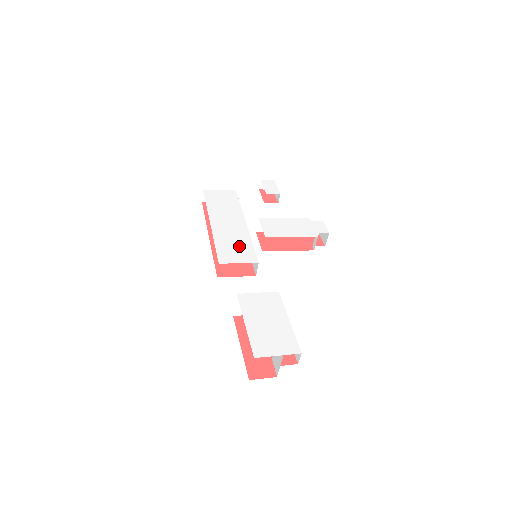
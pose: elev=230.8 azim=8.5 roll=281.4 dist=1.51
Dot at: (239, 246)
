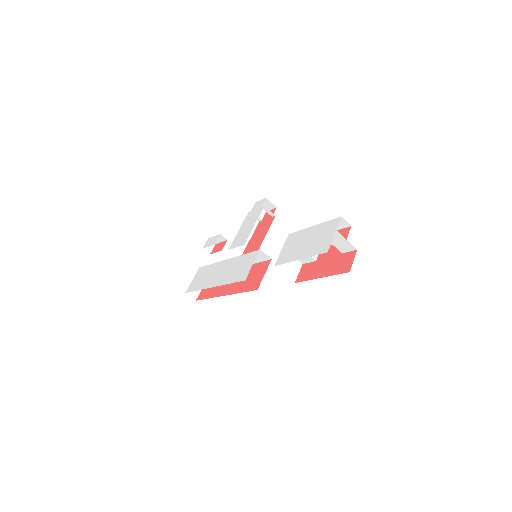
Dot at: (240, 265)
